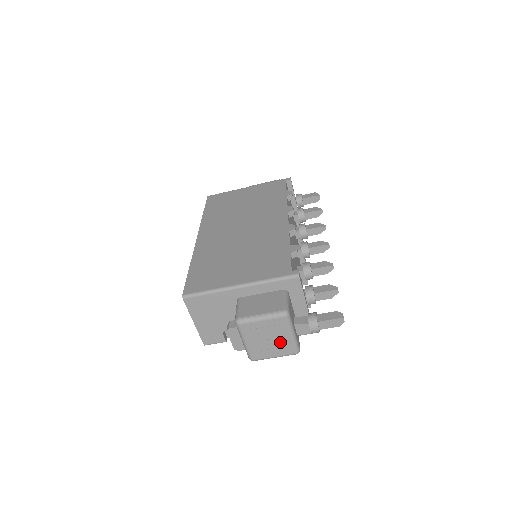
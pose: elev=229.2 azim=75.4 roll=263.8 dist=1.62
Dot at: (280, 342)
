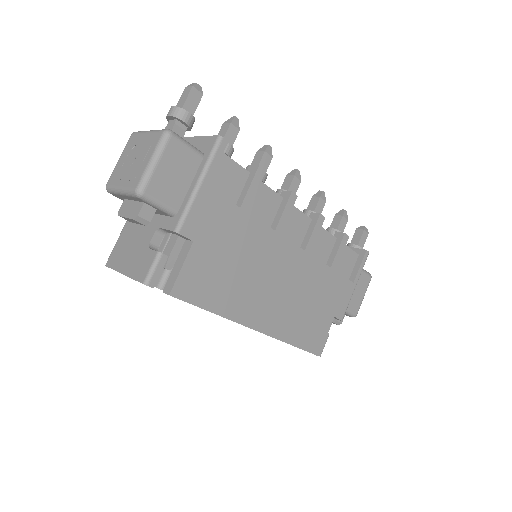
Dot at: (143, 147)
